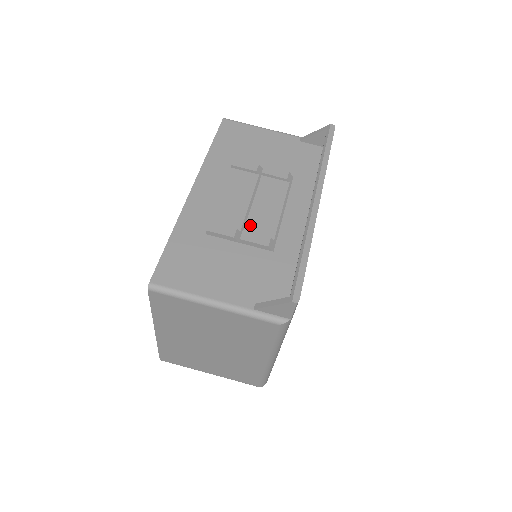
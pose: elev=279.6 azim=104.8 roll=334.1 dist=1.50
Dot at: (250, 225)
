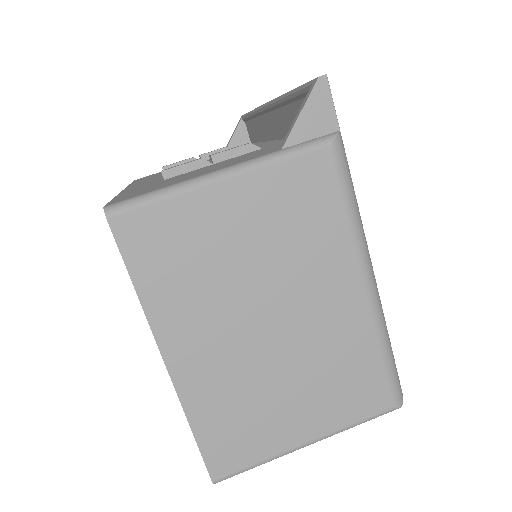
Dot at: occluded
